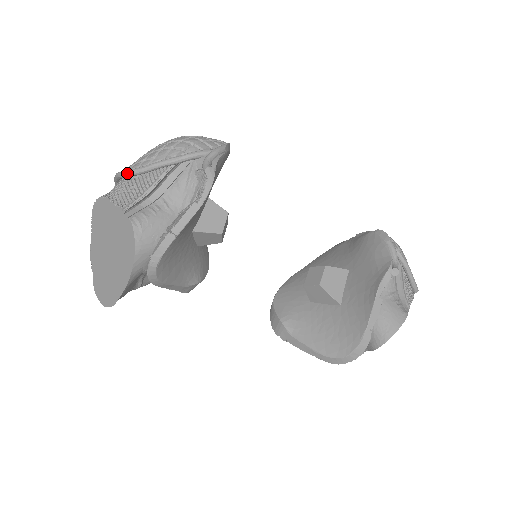
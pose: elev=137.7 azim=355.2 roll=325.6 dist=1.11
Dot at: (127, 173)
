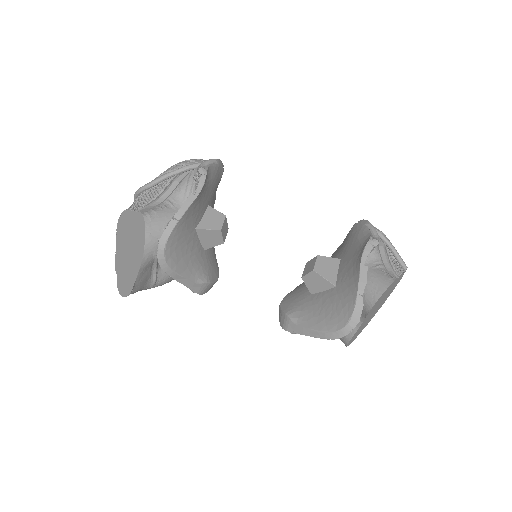
Dot at: (141, 188)
